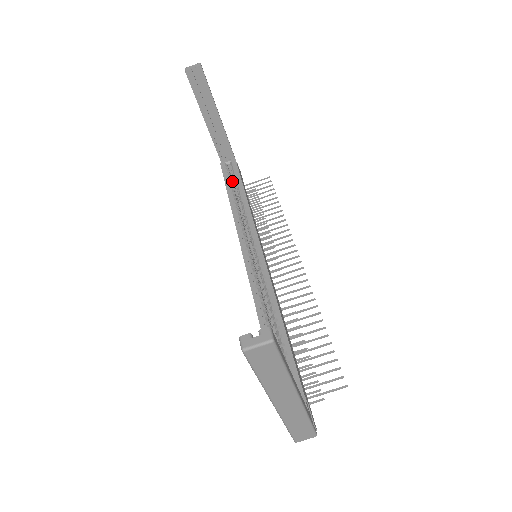
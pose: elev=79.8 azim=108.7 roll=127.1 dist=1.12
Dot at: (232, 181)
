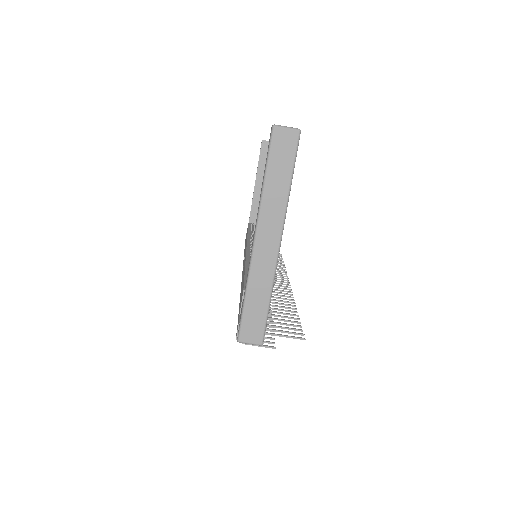
Dot at: occluded
